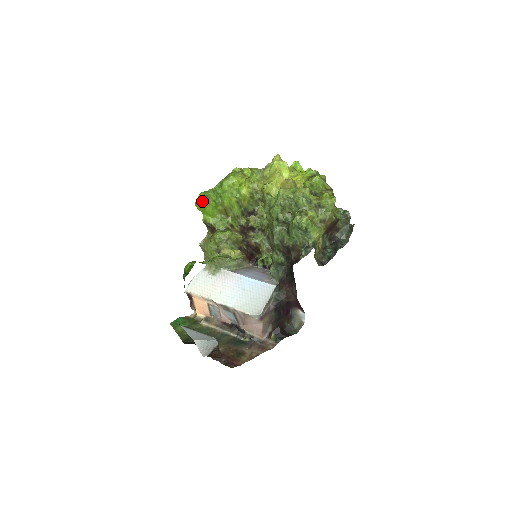
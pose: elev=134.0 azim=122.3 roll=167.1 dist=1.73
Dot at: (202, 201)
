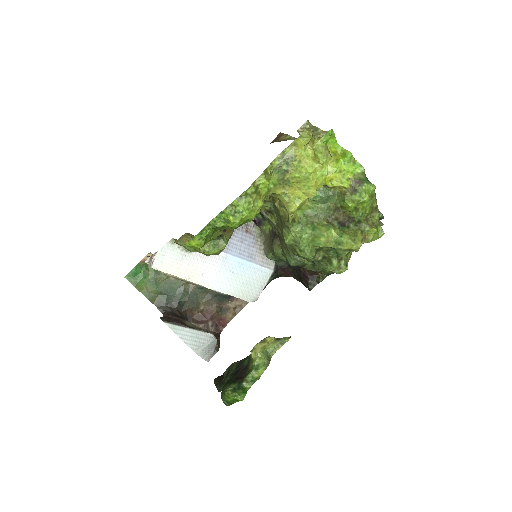
Dot at: (198, 248)
